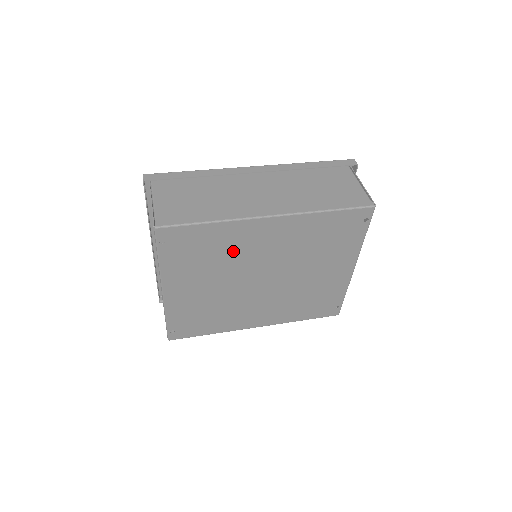
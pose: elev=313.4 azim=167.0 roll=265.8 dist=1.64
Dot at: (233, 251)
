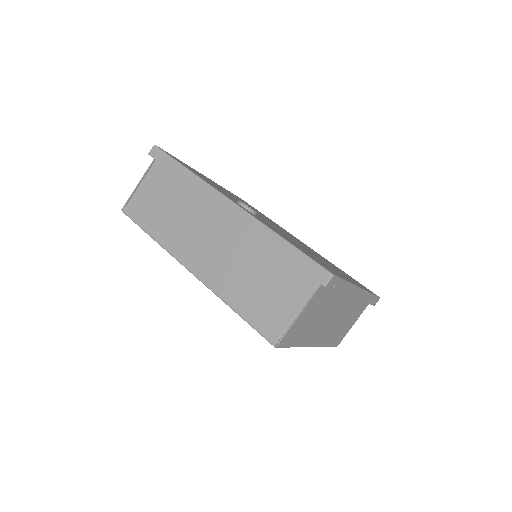
Dot at: occluded
